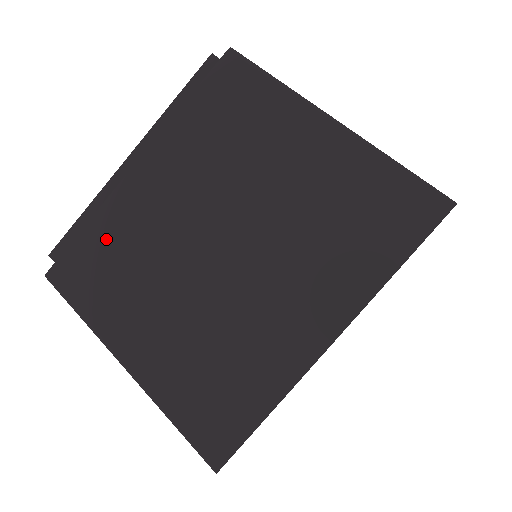
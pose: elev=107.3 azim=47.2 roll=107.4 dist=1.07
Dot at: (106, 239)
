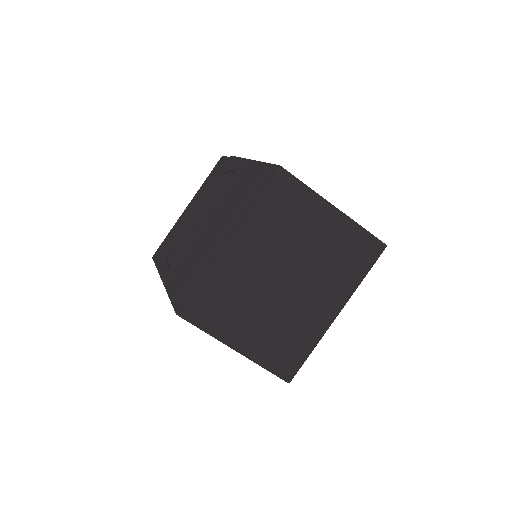
Dot at: (216, 287)
